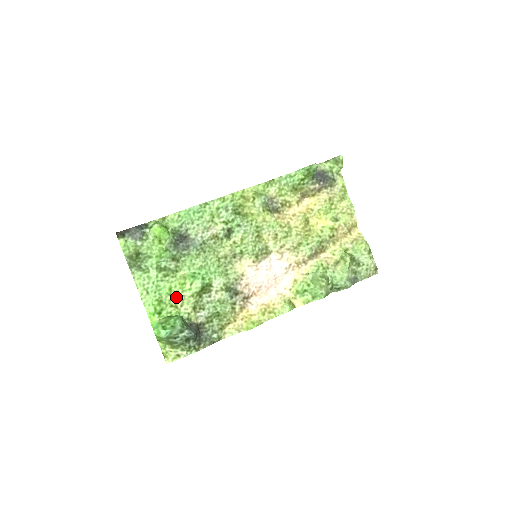
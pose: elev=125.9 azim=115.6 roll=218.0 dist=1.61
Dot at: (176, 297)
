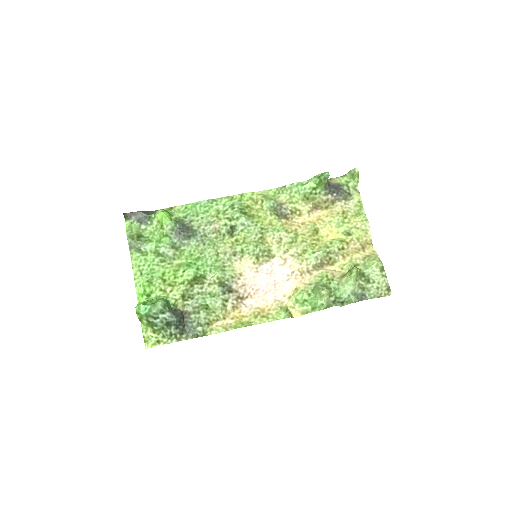
Dot at: (167, 282)
